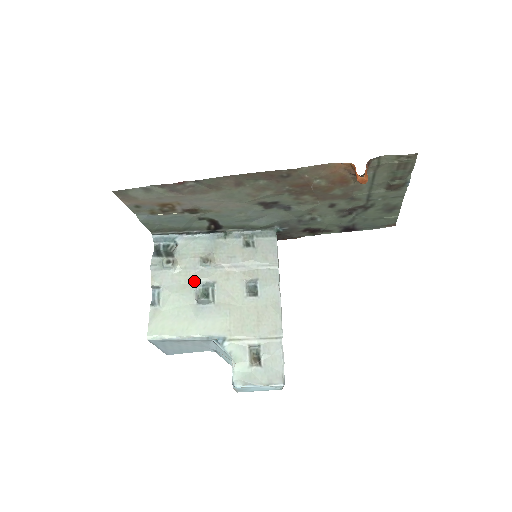
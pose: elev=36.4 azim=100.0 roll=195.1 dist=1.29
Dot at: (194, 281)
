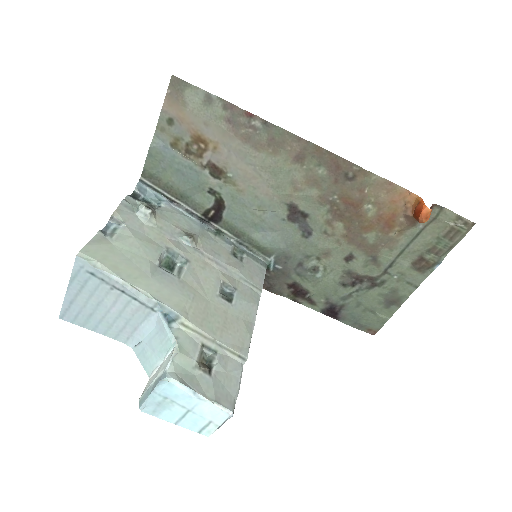
Dot at: (165, 245)
